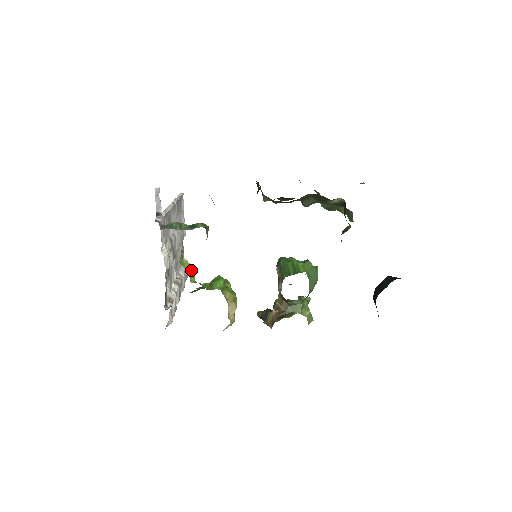
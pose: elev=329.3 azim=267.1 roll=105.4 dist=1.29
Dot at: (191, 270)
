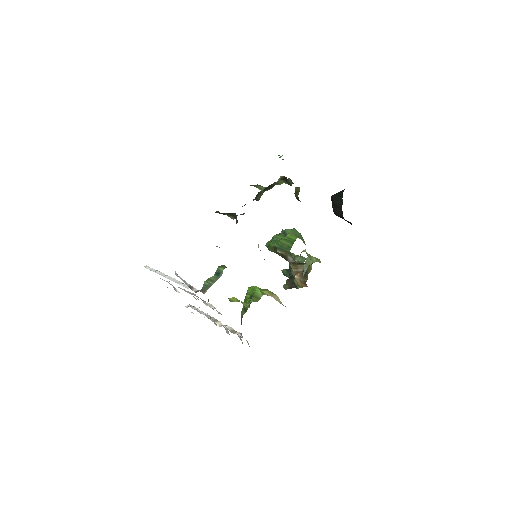
Dot at: (238, 300)
